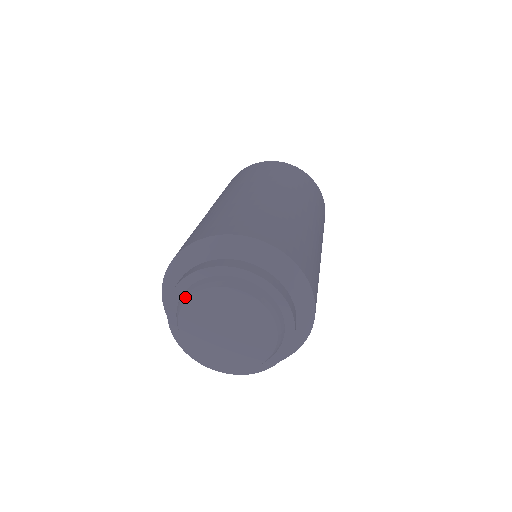
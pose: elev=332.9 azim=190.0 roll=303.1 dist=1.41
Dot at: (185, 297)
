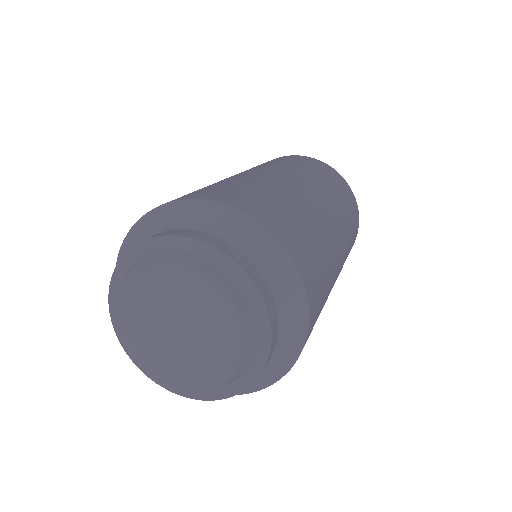
Dot at: occluded
